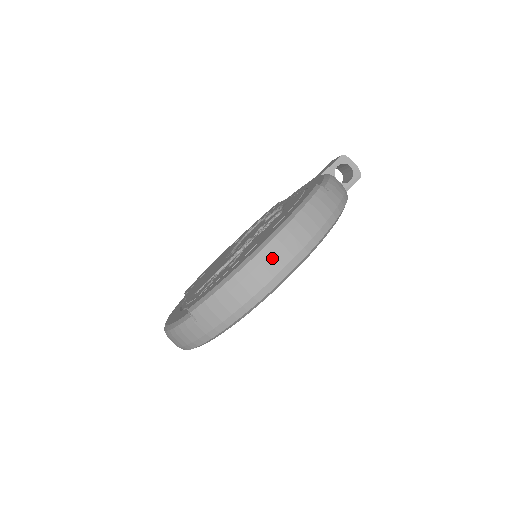
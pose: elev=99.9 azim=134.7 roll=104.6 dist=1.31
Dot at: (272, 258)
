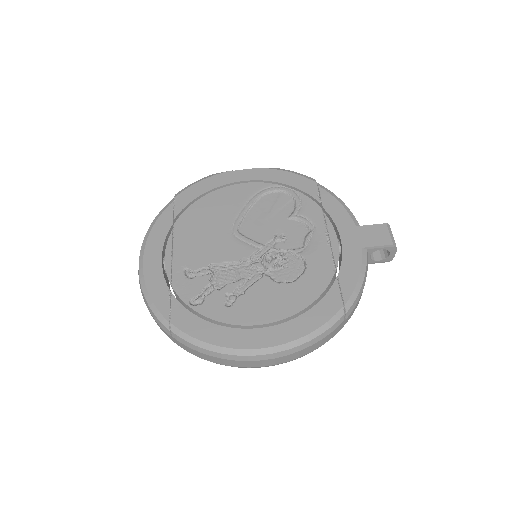
Dot at: (259, 362)
